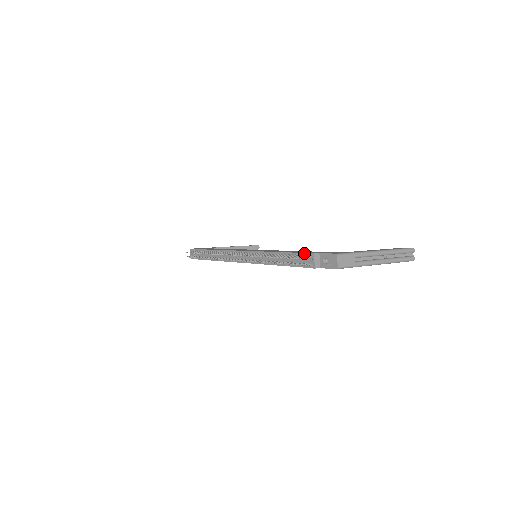
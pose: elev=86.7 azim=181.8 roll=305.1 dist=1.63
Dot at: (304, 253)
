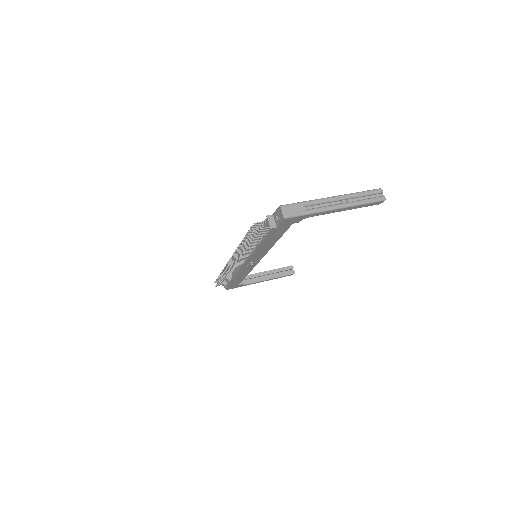
Dot at: occluded
